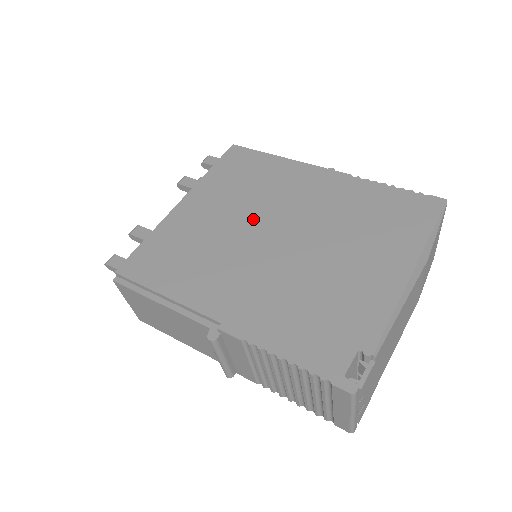
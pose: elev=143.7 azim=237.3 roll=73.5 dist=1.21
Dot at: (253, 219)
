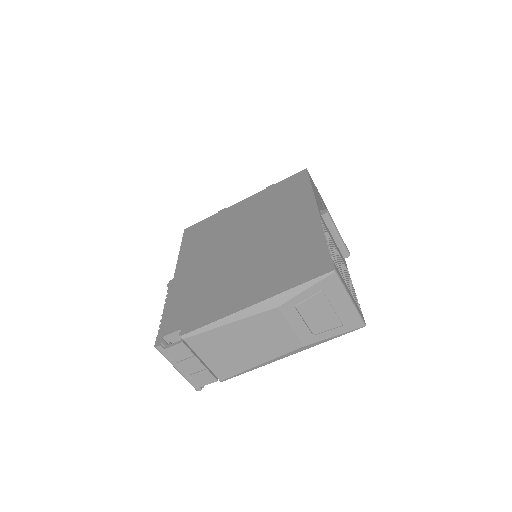
Dot at: (248, 227)
